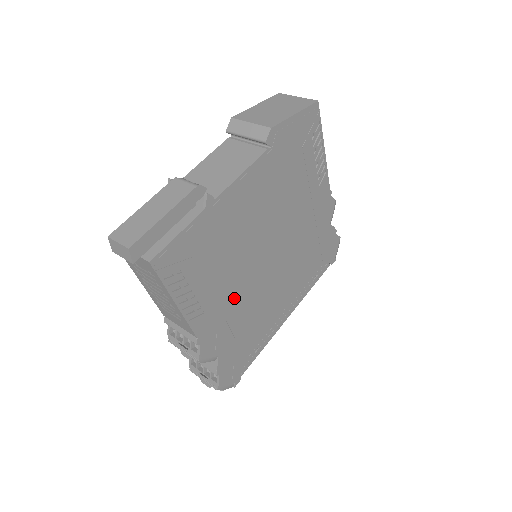
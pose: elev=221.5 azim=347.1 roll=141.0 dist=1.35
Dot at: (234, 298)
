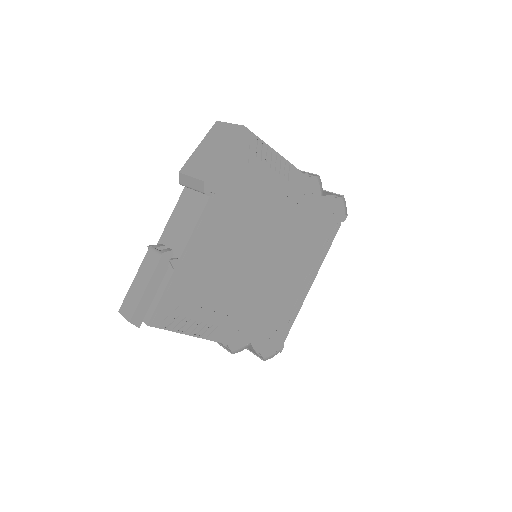
Dot at: (242, 303)
